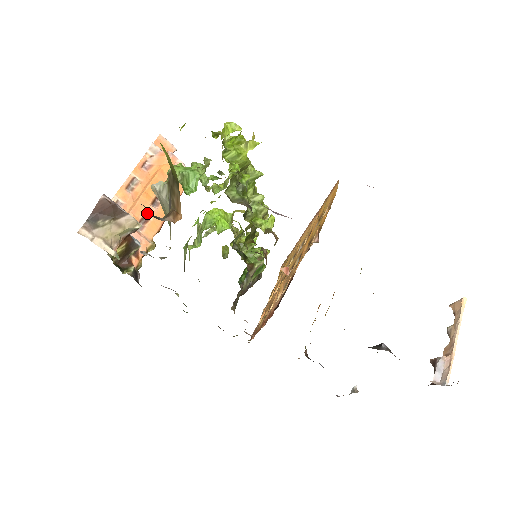
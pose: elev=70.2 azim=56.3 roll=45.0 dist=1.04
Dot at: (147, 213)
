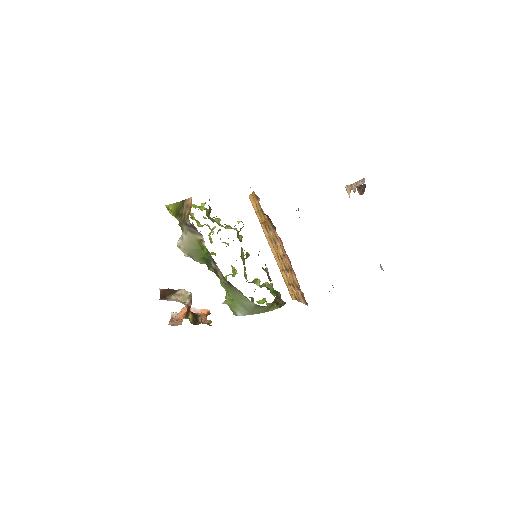
Dot at: occluded
